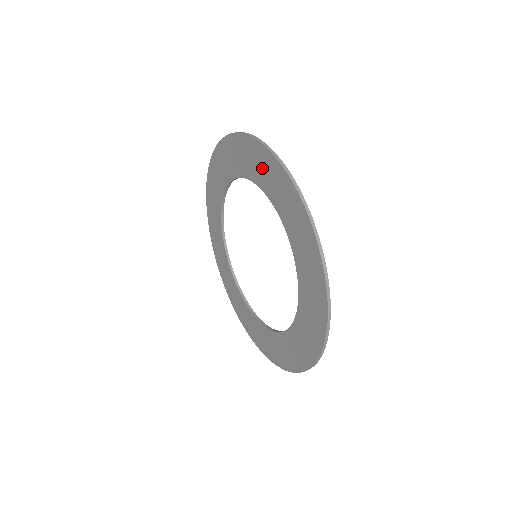
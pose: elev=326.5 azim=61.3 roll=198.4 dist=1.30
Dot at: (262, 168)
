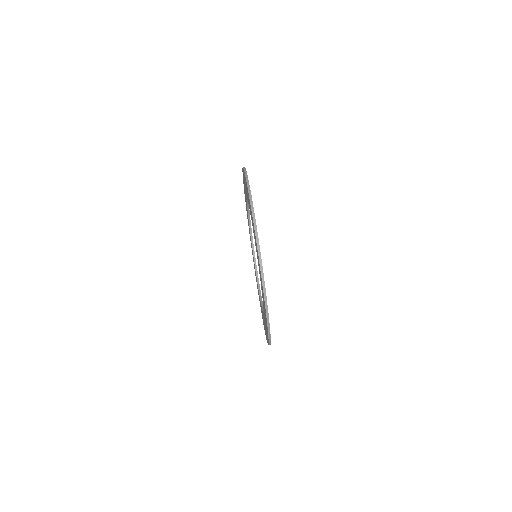
Dot at: (247, 193)
